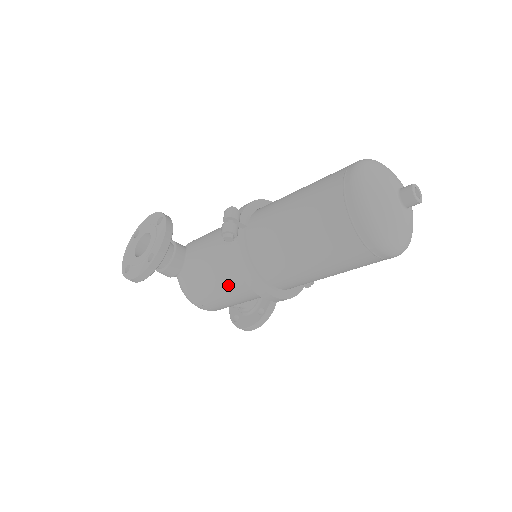
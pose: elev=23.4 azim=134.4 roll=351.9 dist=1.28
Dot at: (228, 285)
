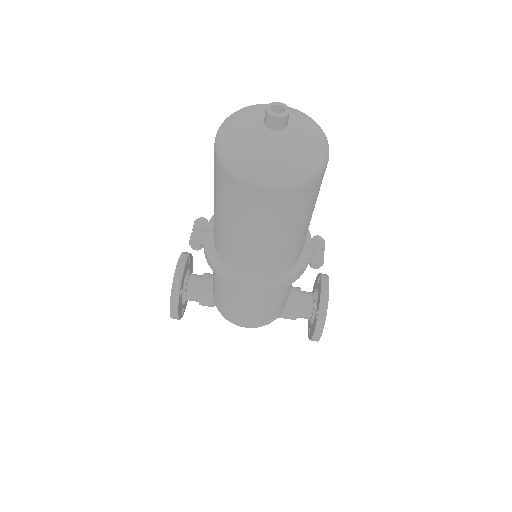
Dot at: (230, 292)
